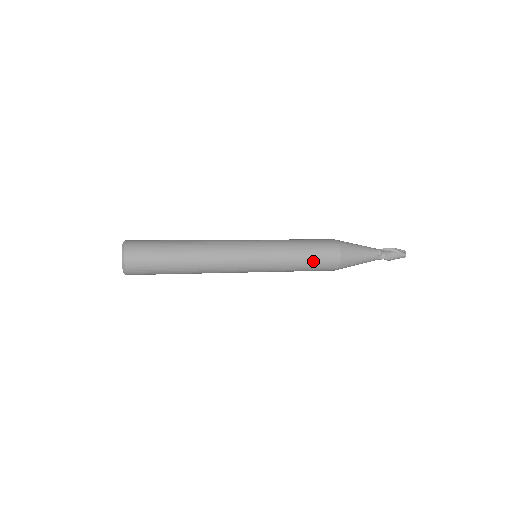
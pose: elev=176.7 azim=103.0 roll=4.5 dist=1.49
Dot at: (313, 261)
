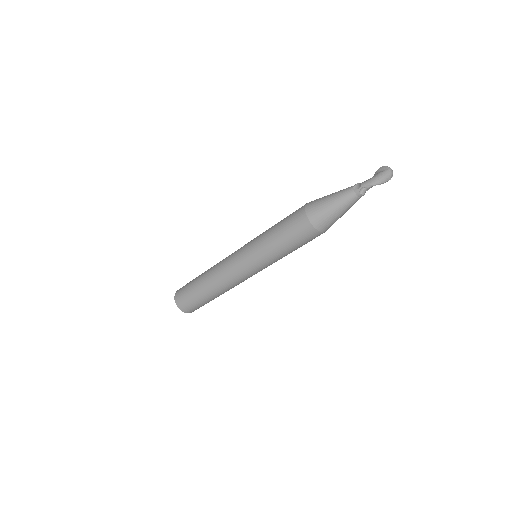
Dot at: (283, 225)
